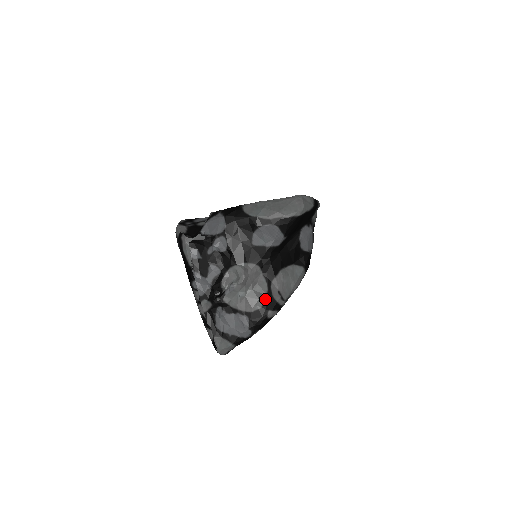
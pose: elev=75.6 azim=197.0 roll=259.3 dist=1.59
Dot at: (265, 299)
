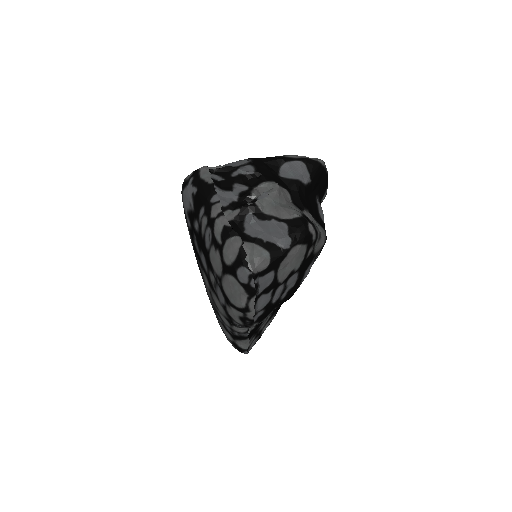
Dot at: (302, 214)
